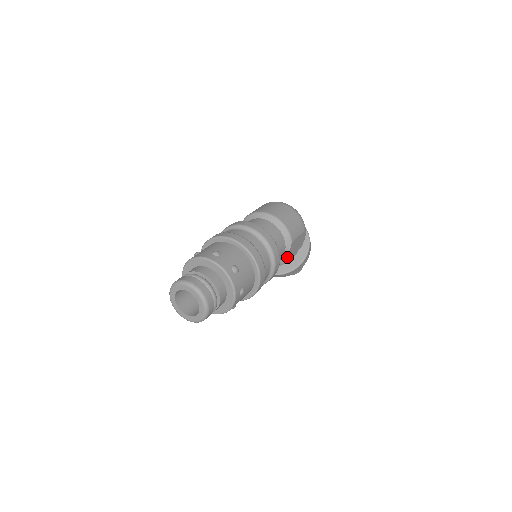
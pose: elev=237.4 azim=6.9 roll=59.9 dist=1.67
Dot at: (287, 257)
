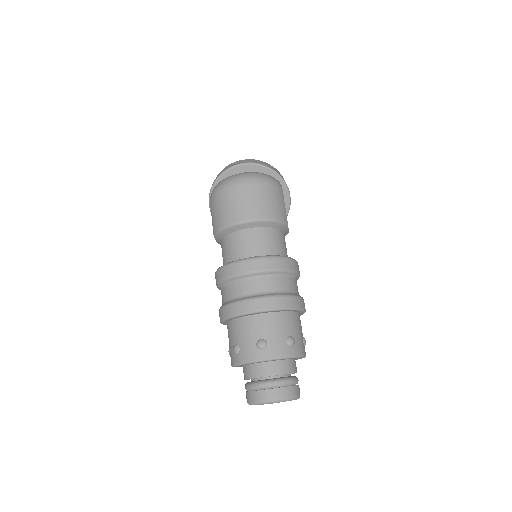
Dot at: (287, 233)
